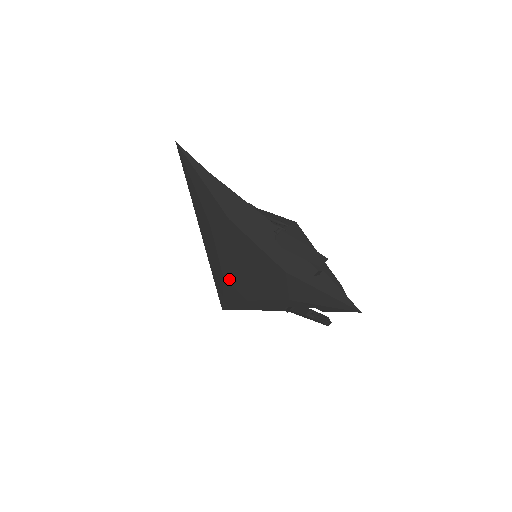
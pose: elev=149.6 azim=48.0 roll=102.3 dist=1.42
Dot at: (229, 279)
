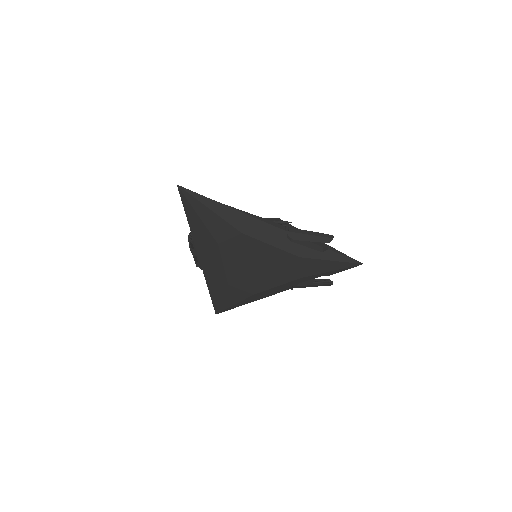
Dot at: (235, 284)
